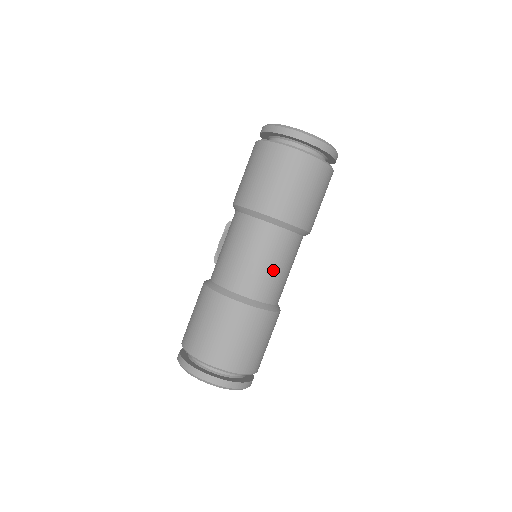
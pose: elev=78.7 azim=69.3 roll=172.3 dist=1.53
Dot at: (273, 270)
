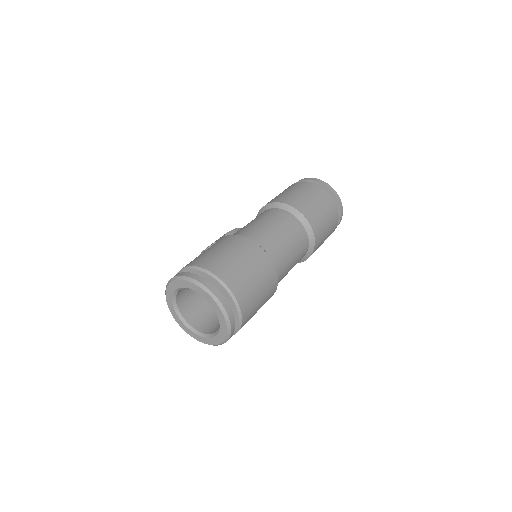
Dot at: (290, 253)
